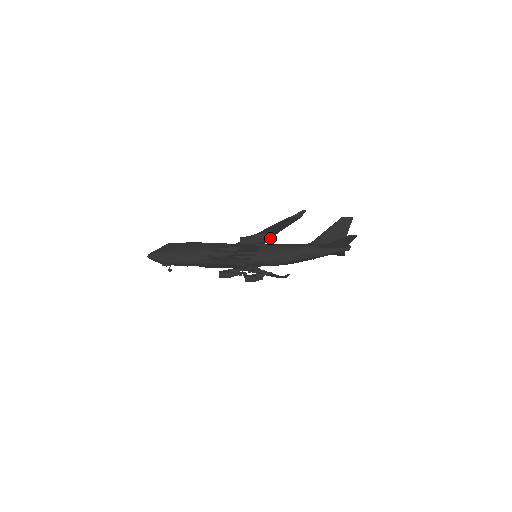
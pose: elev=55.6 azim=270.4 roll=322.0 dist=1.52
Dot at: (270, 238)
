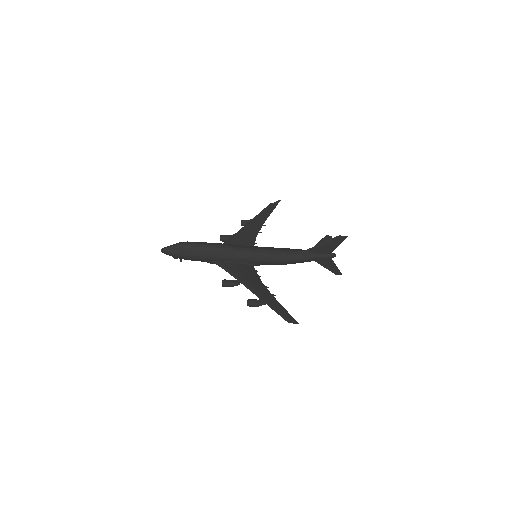
Dot at: (271, 295)
